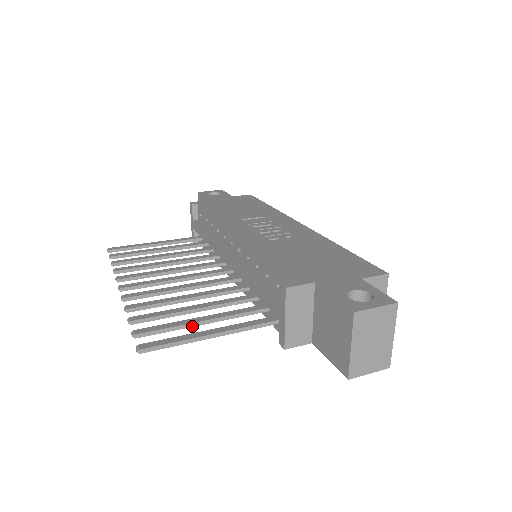
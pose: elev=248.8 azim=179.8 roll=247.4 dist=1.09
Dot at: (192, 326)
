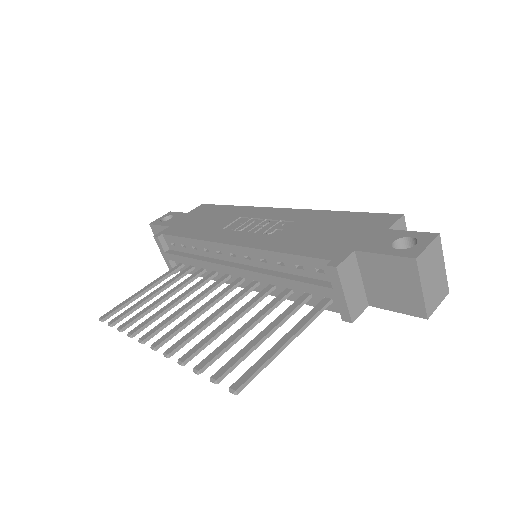
Dot at: (259, 345)
